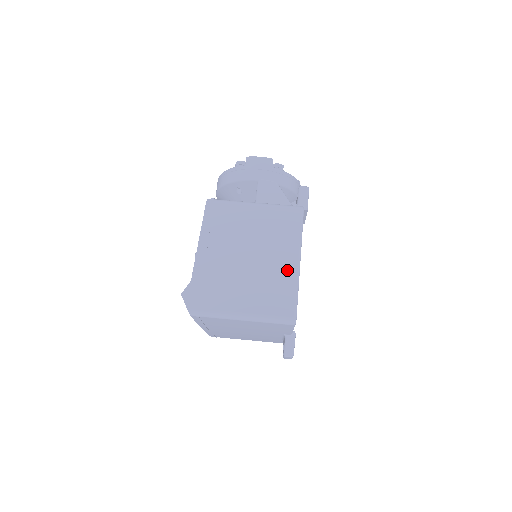
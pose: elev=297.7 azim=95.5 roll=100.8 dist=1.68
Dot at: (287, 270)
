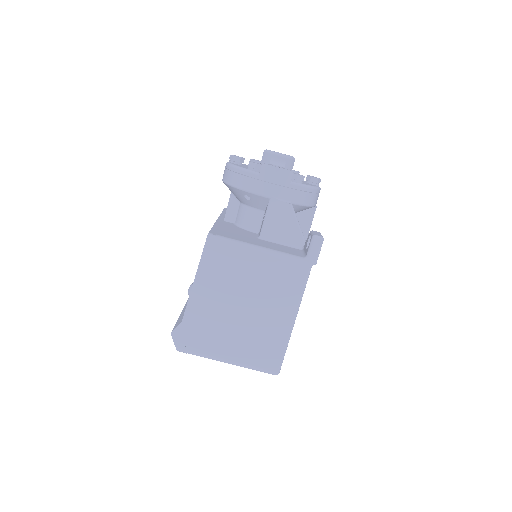
Dot at: (280, 328)
